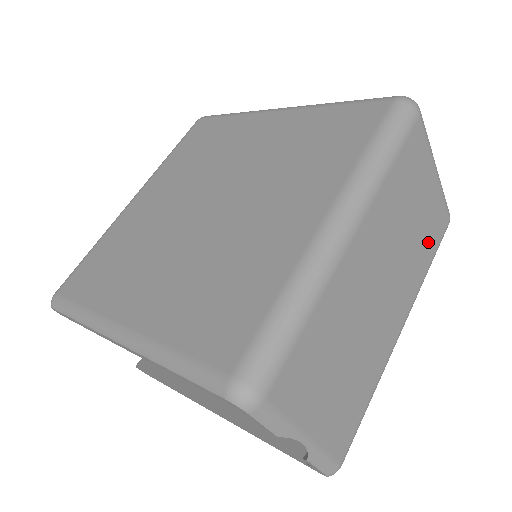
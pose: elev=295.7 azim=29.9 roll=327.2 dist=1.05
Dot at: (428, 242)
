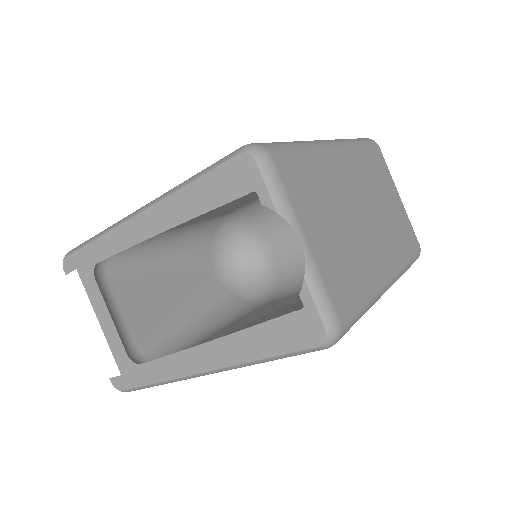
Dot at: (402, 237)
